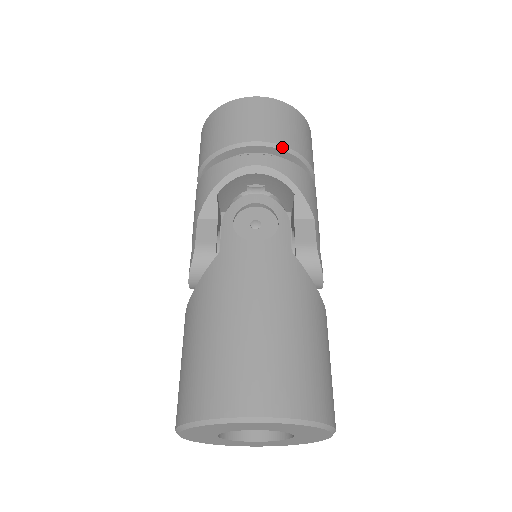
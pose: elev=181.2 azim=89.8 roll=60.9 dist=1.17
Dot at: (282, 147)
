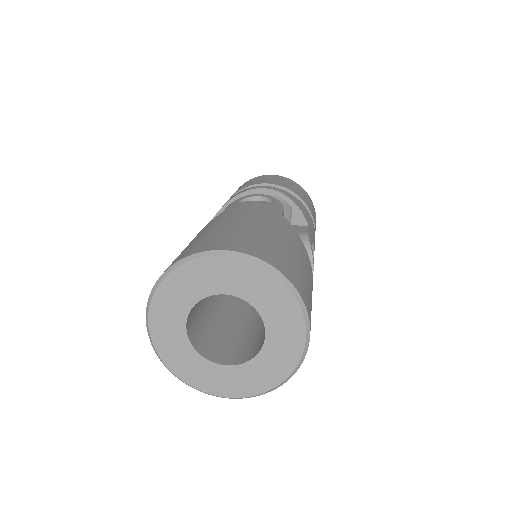
Dot at: (286, 189)
